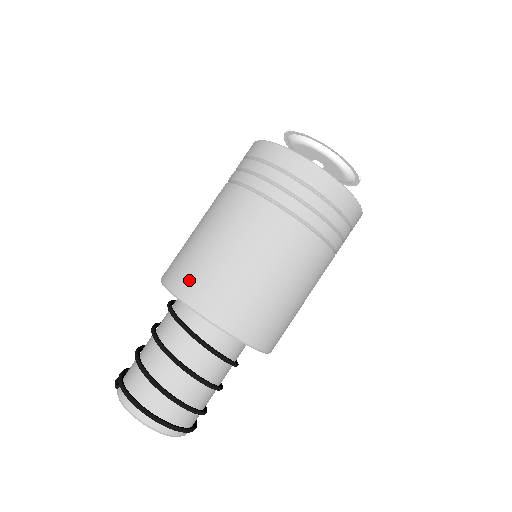
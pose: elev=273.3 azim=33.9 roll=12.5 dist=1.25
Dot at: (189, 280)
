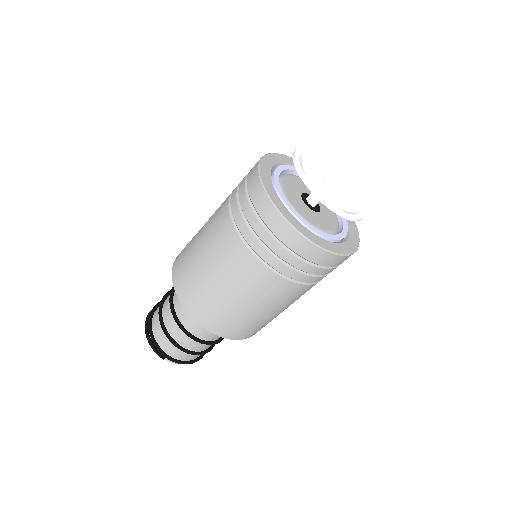
Dot at: (240, 332)
